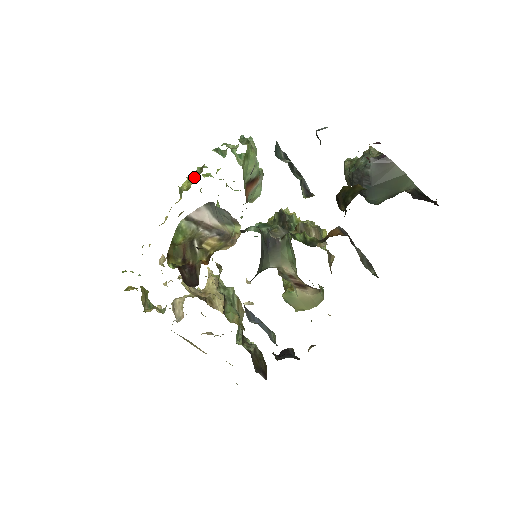
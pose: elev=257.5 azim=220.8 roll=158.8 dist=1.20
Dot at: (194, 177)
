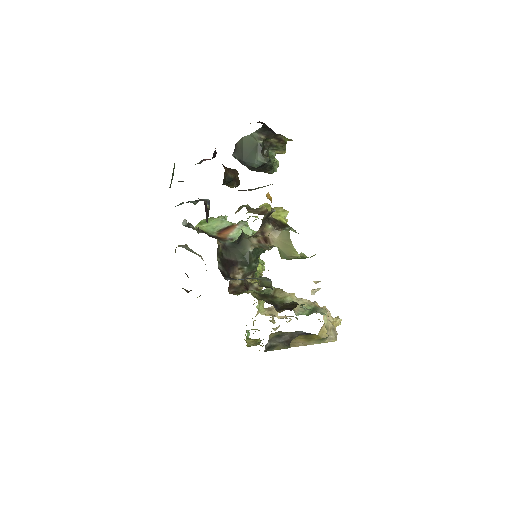
Dot at: occluded
